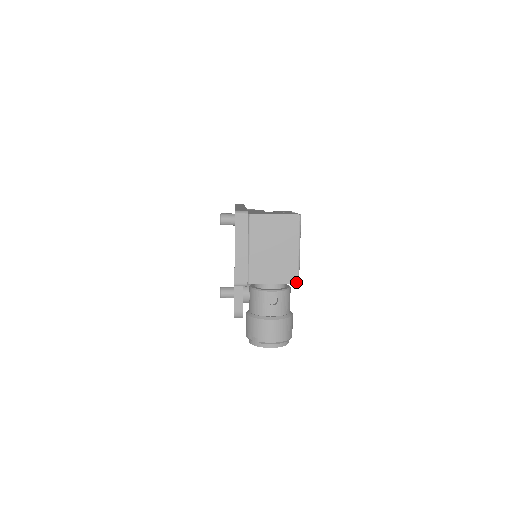
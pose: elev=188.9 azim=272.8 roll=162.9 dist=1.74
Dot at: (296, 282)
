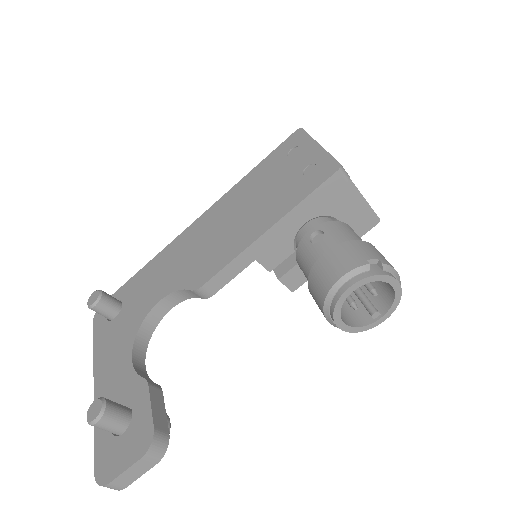
Dot at: (378, 217)
